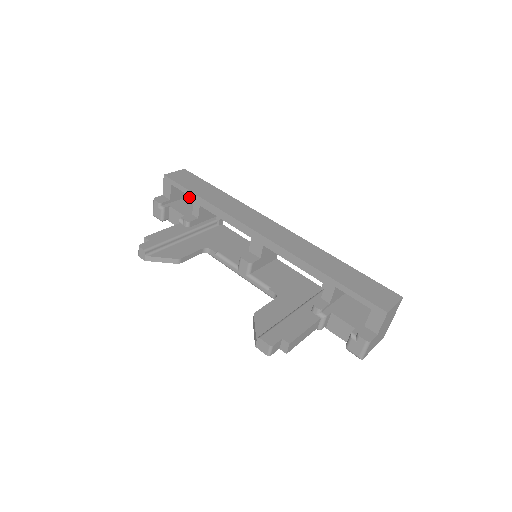
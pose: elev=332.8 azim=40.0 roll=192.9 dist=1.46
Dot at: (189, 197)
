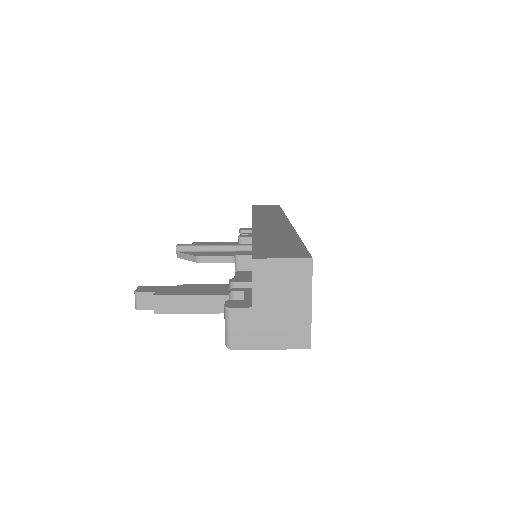
Dot at: occluded
